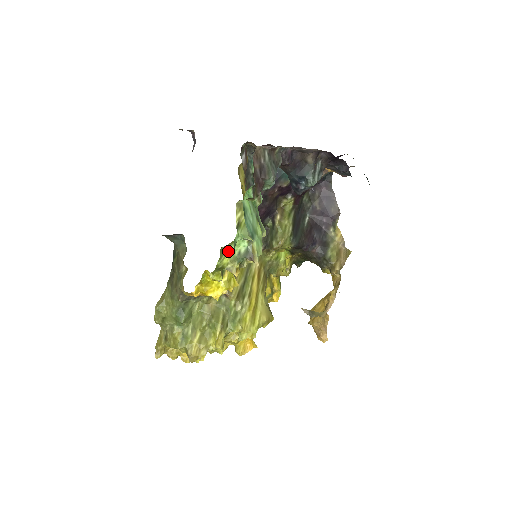
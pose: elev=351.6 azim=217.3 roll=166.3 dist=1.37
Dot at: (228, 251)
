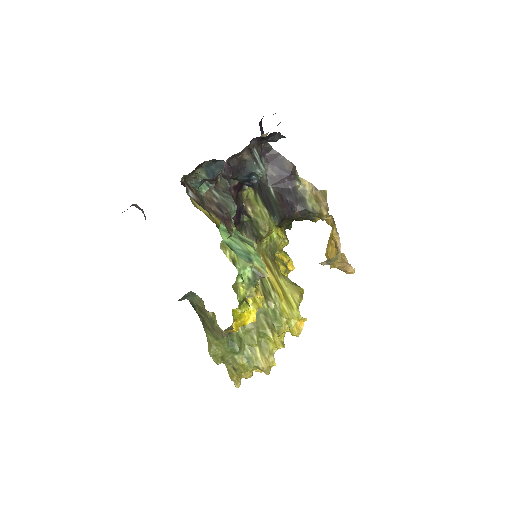
Dot at: (239, 284)
